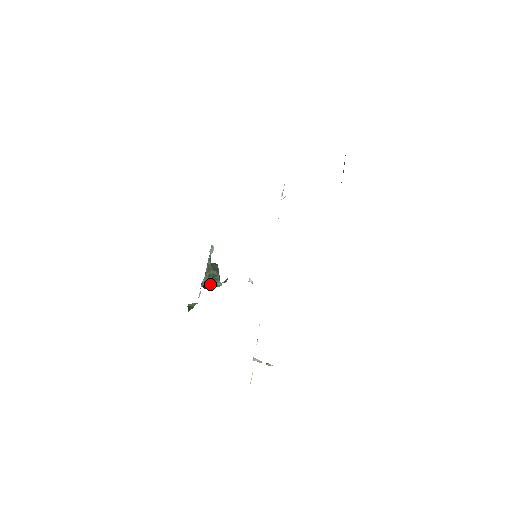
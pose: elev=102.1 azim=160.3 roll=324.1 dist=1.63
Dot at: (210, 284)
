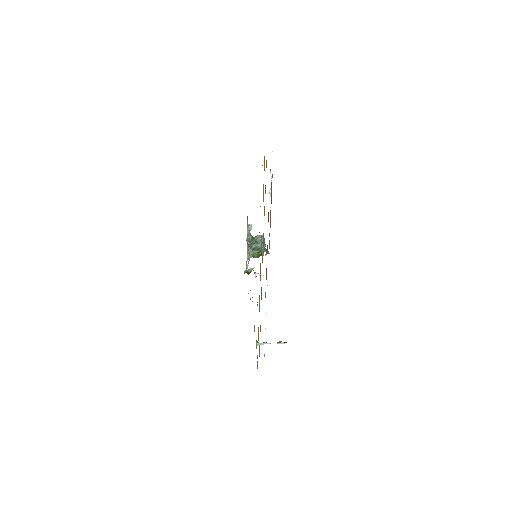
Dot at: (257, 255)
